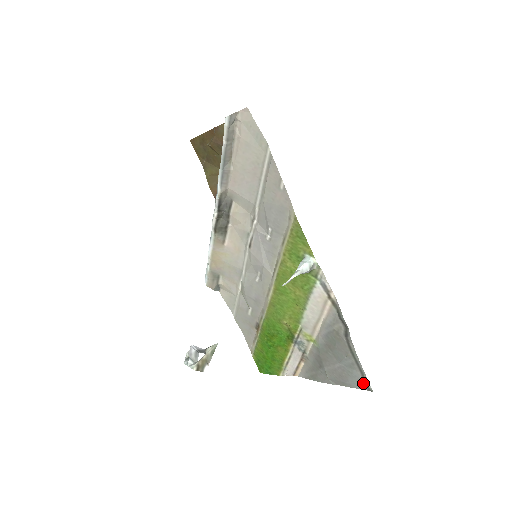
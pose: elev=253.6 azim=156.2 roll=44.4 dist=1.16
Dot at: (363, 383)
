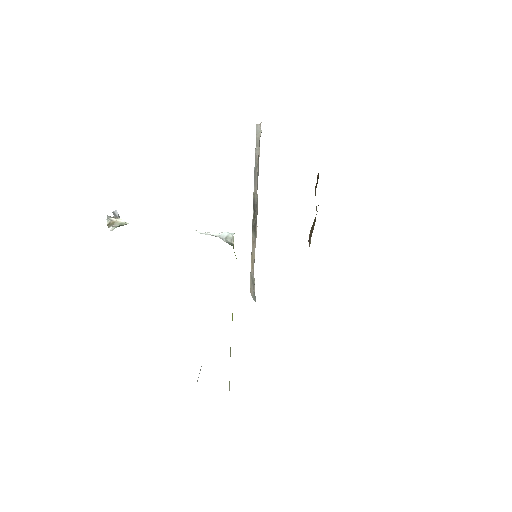
Dot at: occluded
